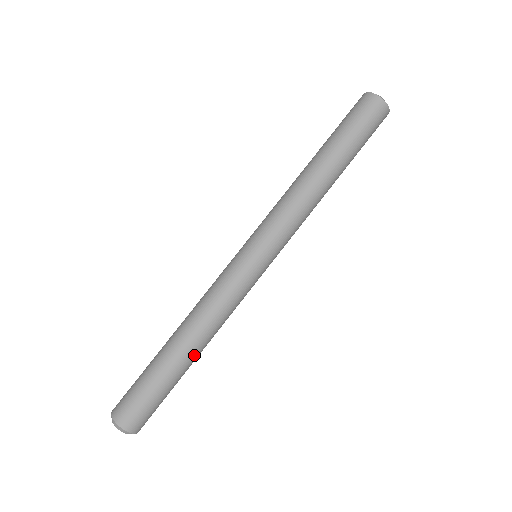
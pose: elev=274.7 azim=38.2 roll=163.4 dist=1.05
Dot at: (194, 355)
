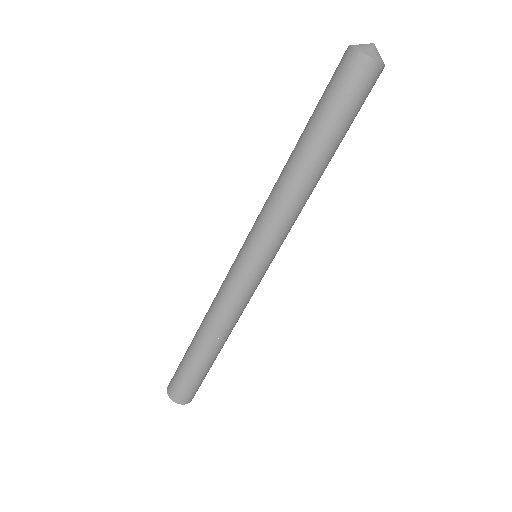
Dot at: occluded
